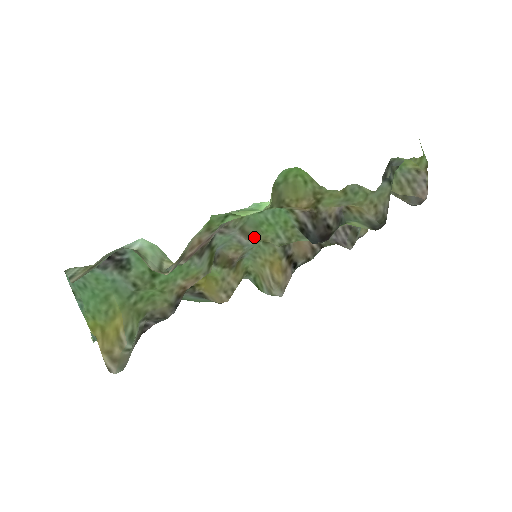
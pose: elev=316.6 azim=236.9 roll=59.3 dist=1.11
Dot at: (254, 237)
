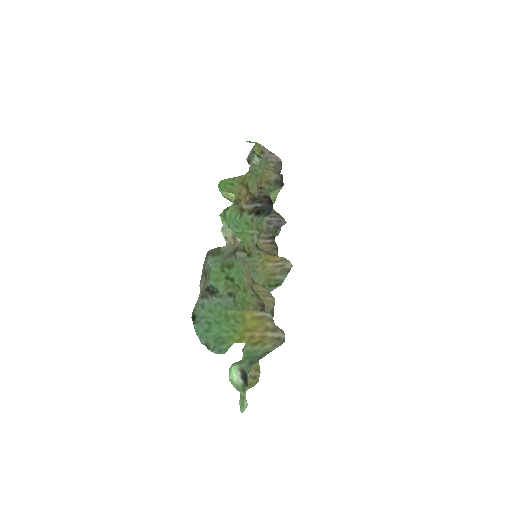
Dot at: (243, 249)
